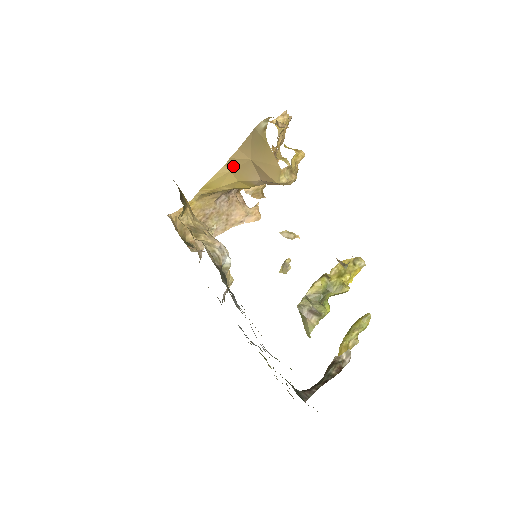
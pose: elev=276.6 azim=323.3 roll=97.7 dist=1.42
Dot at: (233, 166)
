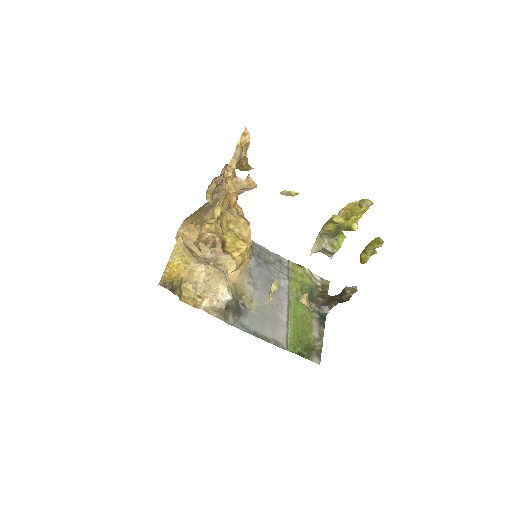
Dot at: occluded
